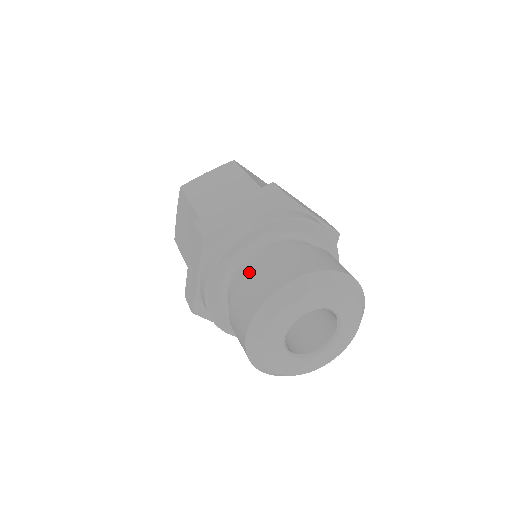
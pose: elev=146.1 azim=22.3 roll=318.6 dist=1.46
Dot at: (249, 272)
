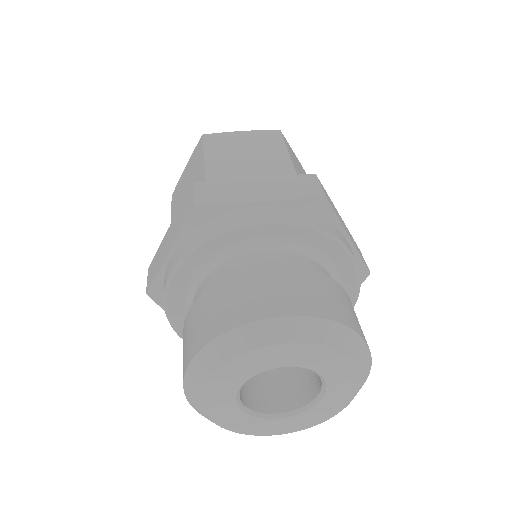
Dot at: (183, 334)
